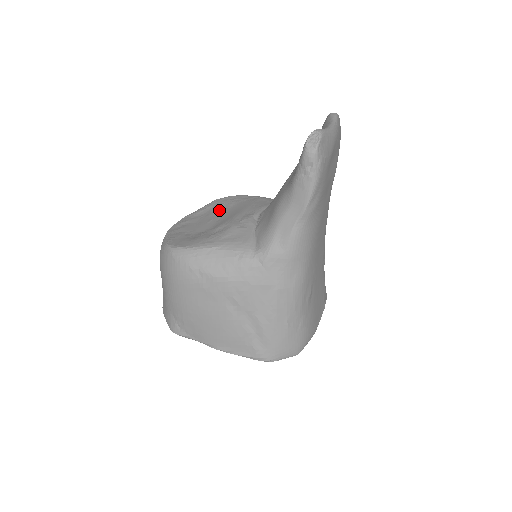
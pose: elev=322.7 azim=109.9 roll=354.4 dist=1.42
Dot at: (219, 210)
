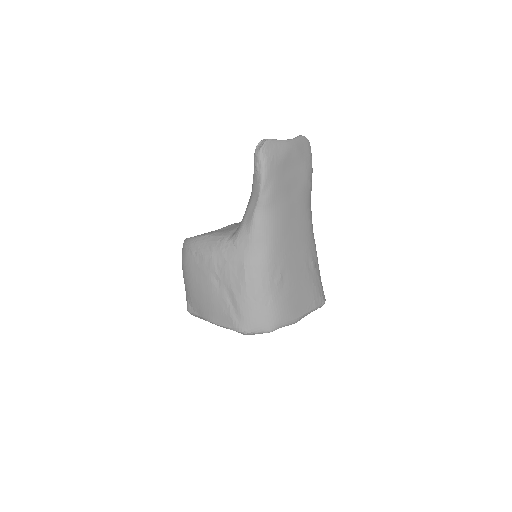
Dot at: occluded
